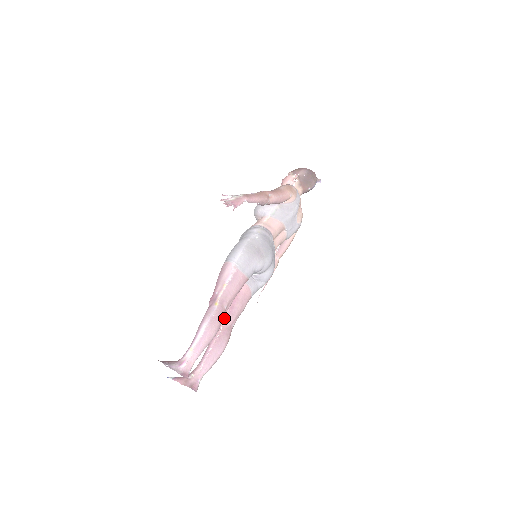
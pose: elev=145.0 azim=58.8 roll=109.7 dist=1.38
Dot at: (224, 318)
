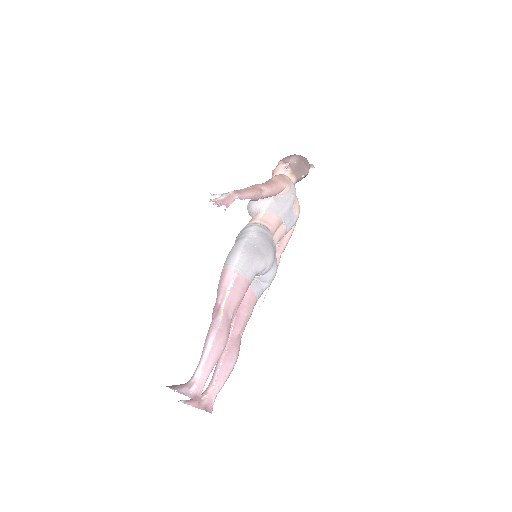
Dot at: (231, 328)
